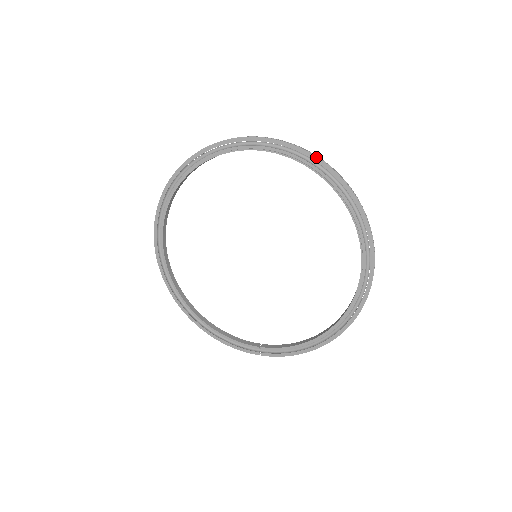
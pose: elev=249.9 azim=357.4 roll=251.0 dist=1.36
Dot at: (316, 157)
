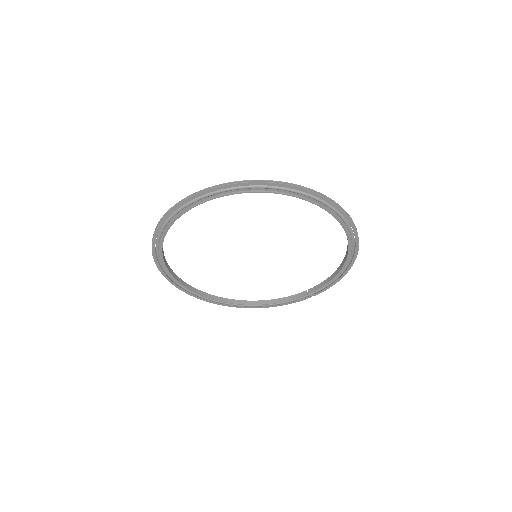
Dot at: (239, 184)
